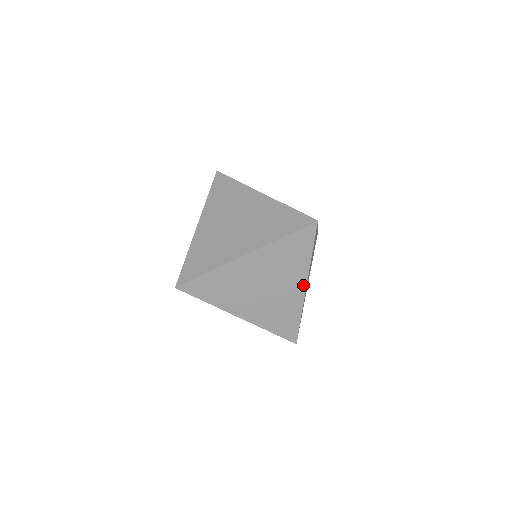
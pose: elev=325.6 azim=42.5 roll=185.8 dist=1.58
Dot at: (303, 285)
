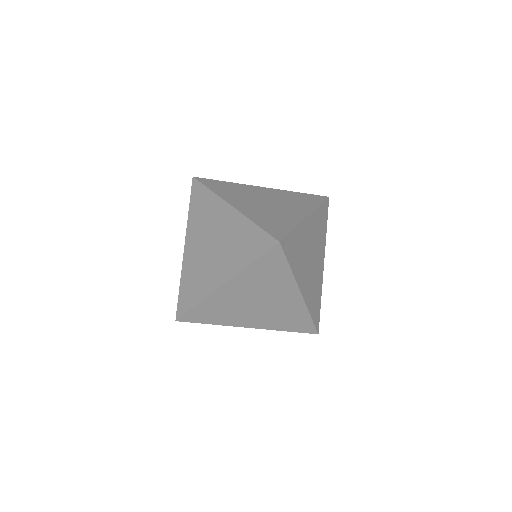
Dot at: (323, 261)
